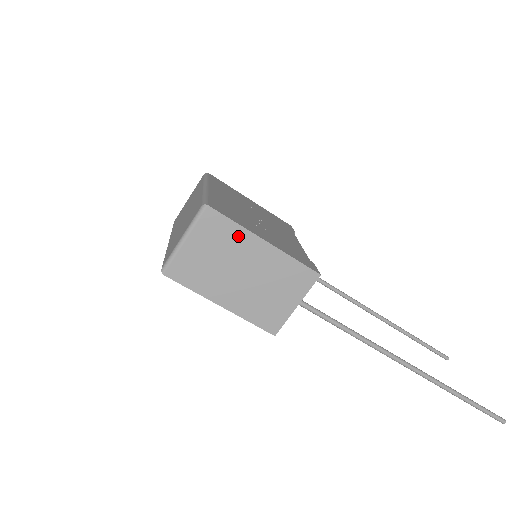
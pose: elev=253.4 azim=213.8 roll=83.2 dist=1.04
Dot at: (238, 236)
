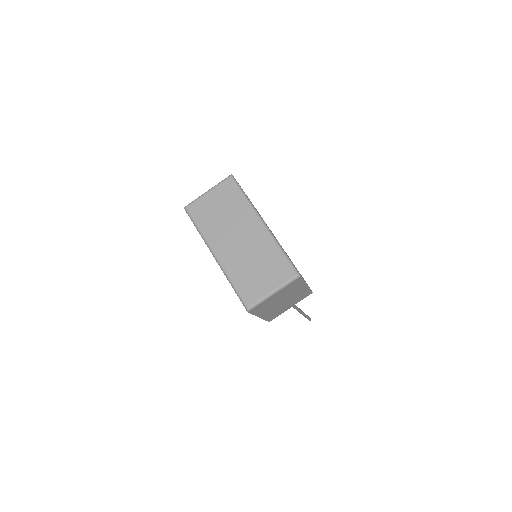
Dot at: (299, 286)
